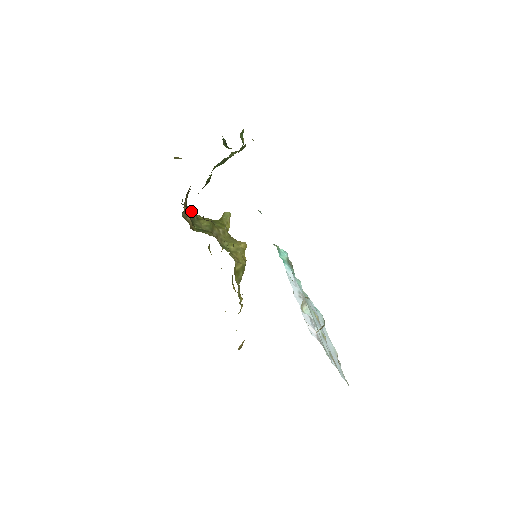
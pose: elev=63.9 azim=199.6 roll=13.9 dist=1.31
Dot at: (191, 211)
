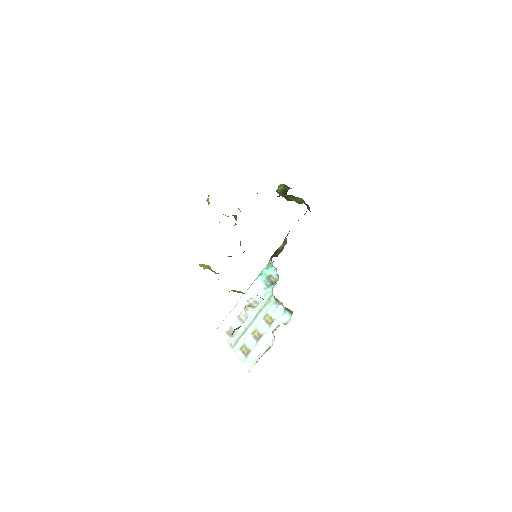
Dot at: occluded
